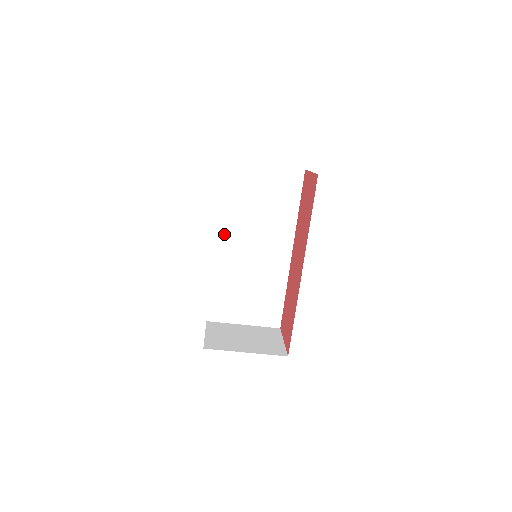
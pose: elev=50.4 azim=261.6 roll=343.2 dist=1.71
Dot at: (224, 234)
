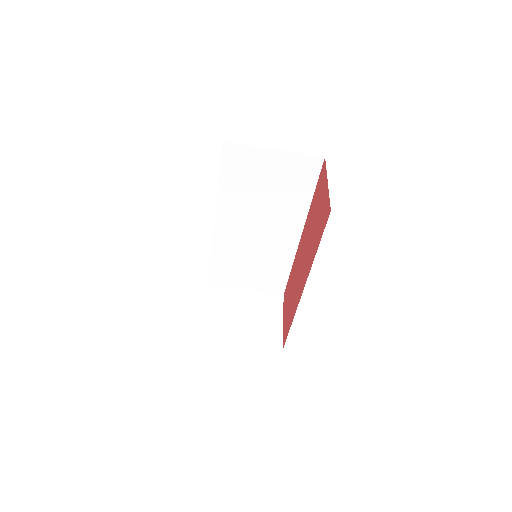
Dot at: (223, 216)
